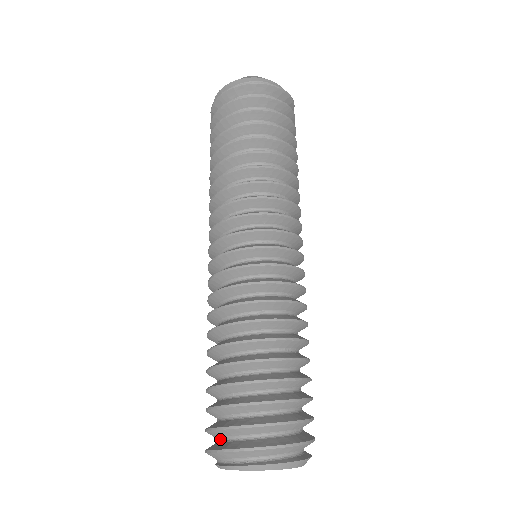
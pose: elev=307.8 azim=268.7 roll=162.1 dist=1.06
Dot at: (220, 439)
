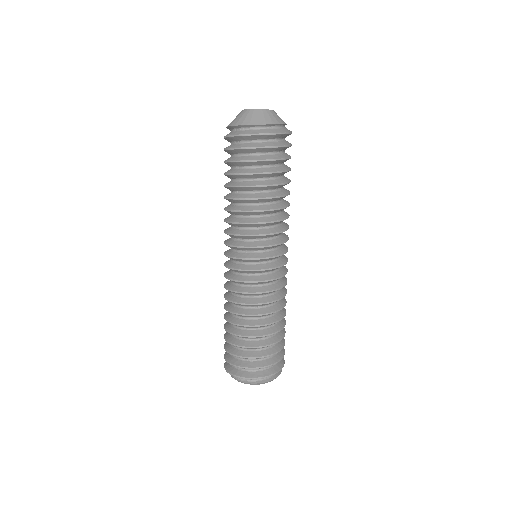
Dot at: occluded
